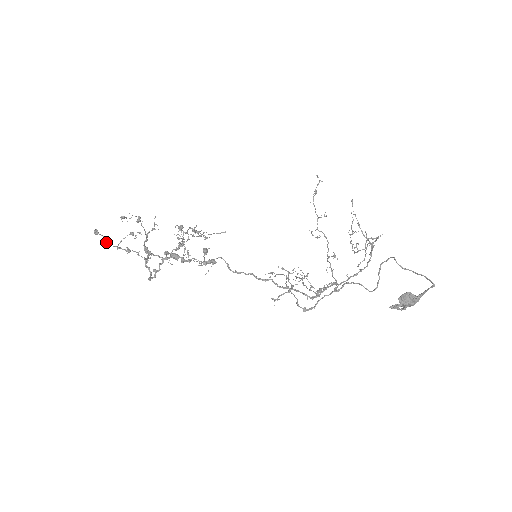
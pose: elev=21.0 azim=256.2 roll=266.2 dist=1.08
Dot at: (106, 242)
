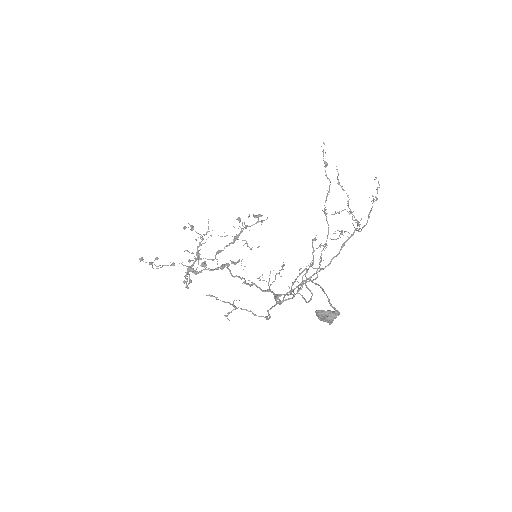
Dot at: occluded
